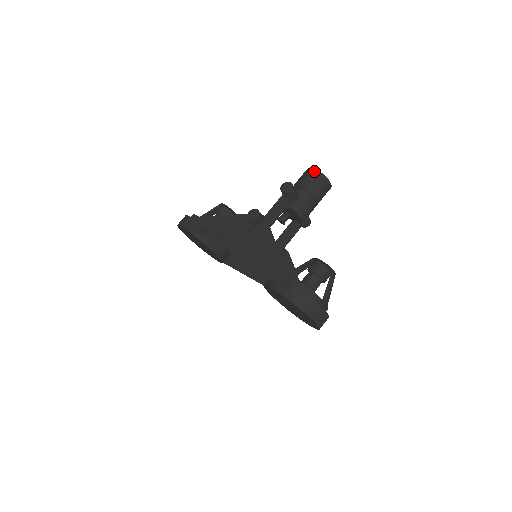
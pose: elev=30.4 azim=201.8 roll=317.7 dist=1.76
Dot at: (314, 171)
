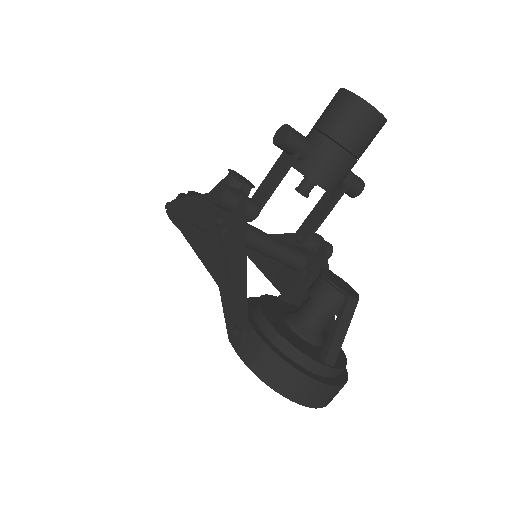
Dot at: (343, 93)
